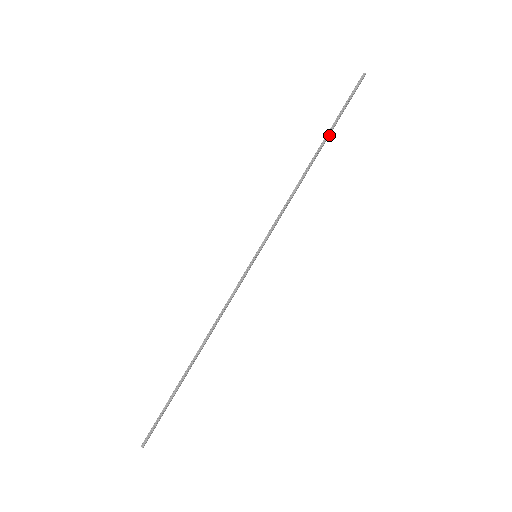
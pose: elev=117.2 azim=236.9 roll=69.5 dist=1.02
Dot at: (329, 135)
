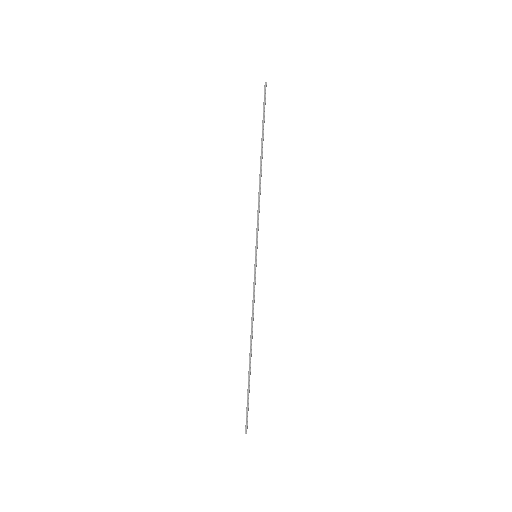
Dot at: occluded
